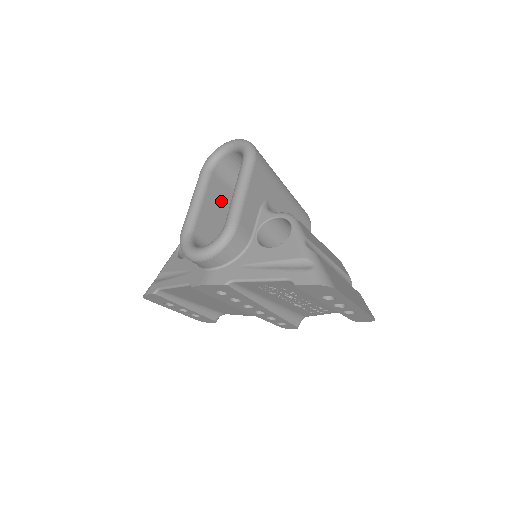
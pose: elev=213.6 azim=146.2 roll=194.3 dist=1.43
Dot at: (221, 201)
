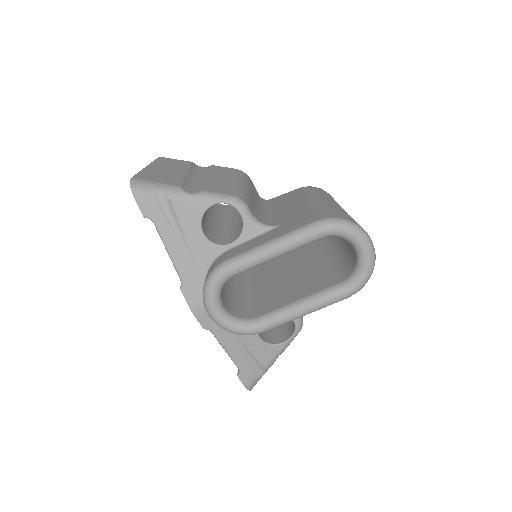
Dot at: occluded
